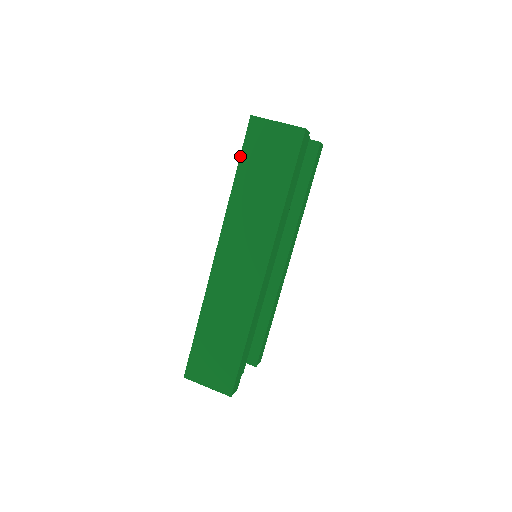
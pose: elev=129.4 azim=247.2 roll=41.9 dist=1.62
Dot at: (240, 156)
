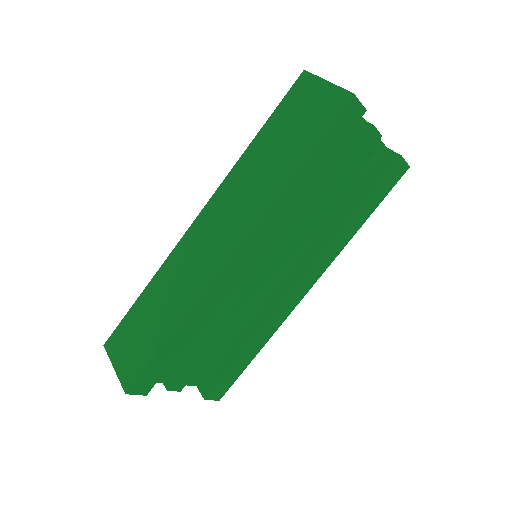
Dot at: (272, 113)
